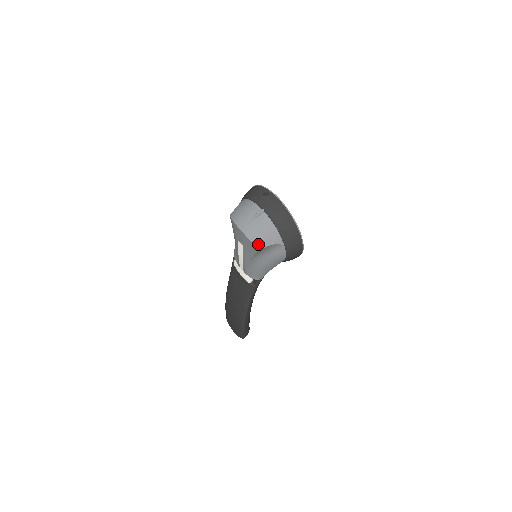
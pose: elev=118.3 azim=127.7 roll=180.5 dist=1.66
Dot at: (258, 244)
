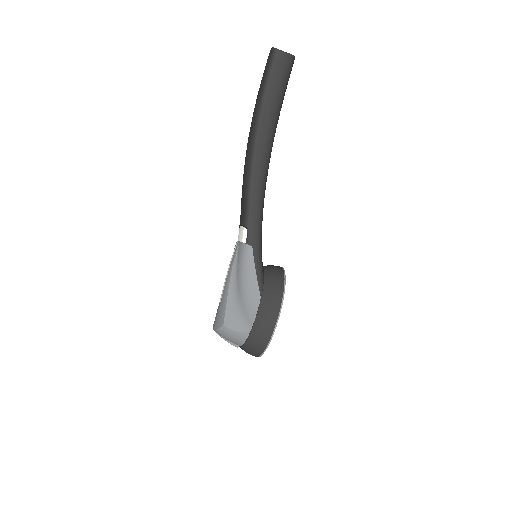
Dot at: occluded
